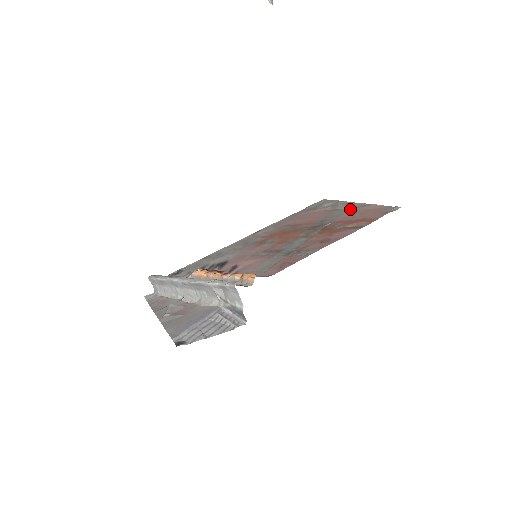
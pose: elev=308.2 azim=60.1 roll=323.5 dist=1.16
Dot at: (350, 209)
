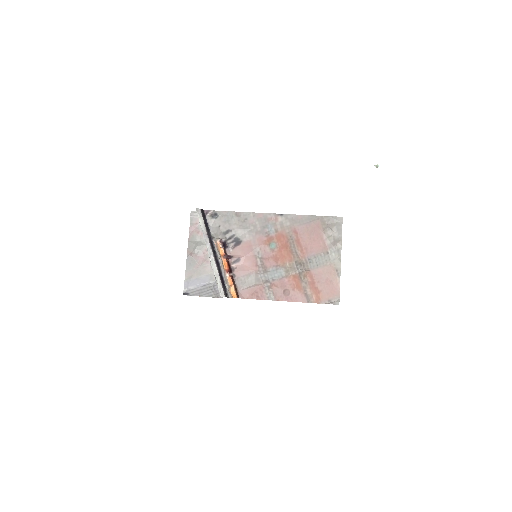
Dot at: (330, 265)
